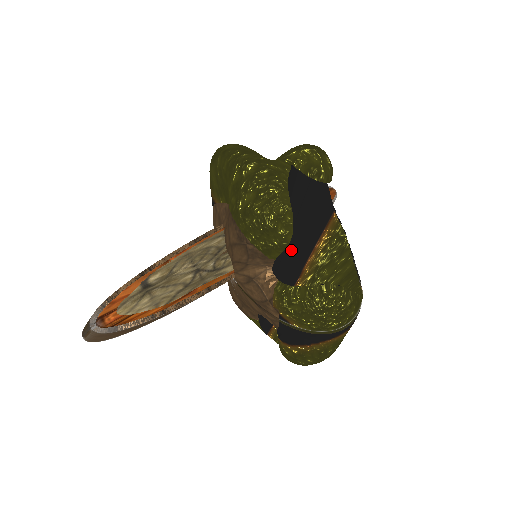
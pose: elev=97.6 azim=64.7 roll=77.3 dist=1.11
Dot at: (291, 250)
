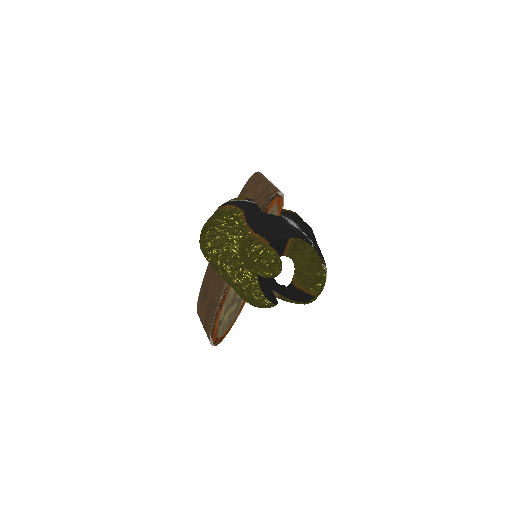
Dot at: occluded
